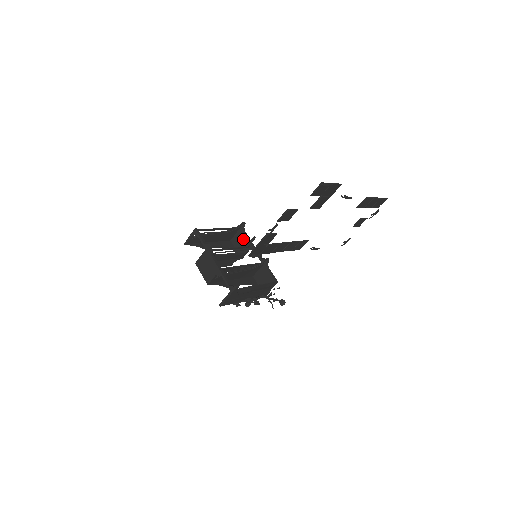
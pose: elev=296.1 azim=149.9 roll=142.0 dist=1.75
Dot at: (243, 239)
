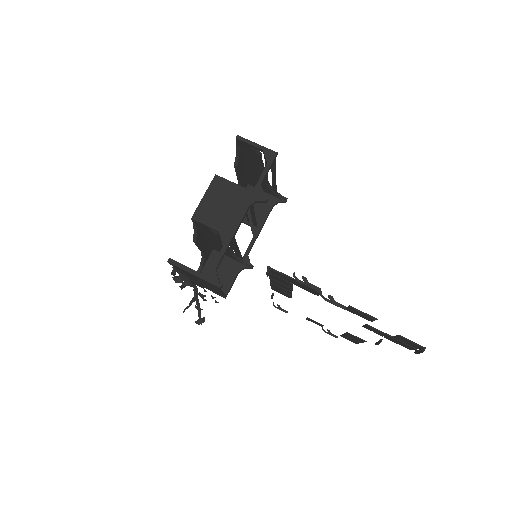
Dot at: (262, 209)
